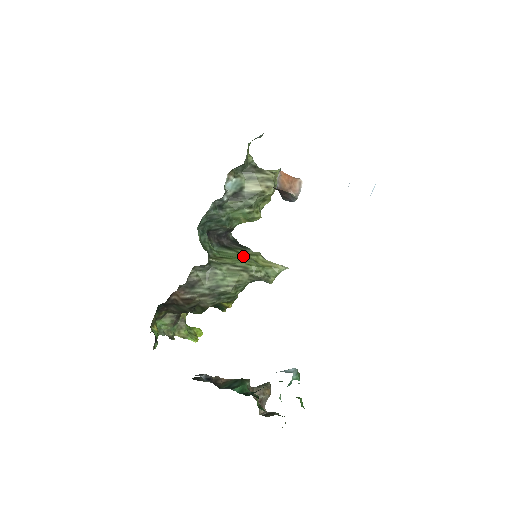
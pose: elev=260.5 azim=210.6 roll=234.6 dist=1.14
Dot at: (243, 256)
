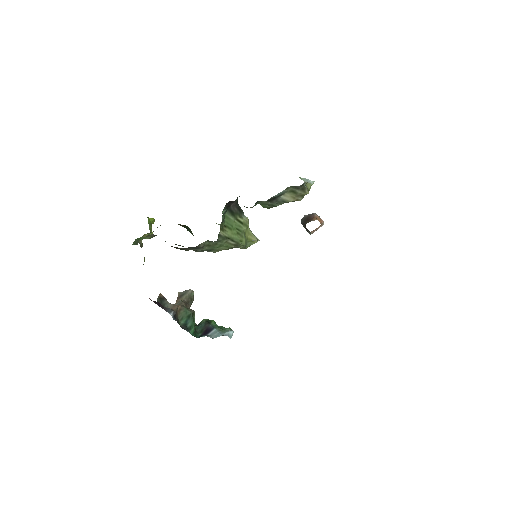
Dot at: (239, 227)
